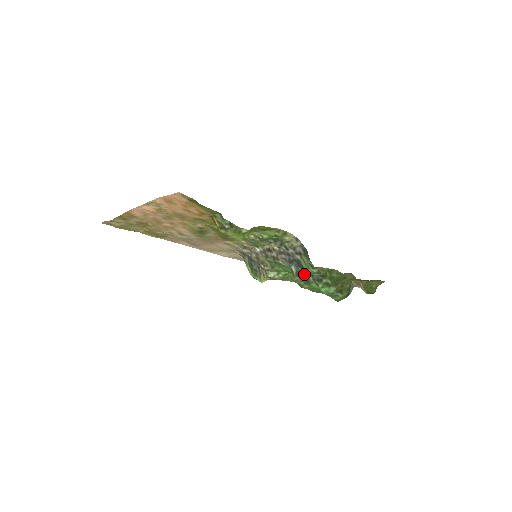
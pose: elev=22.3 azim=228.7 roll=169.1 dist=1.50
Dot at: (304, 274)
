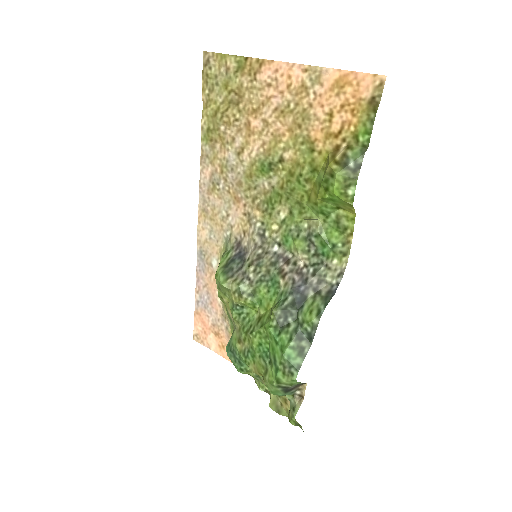
Dot at: (291, 316)
